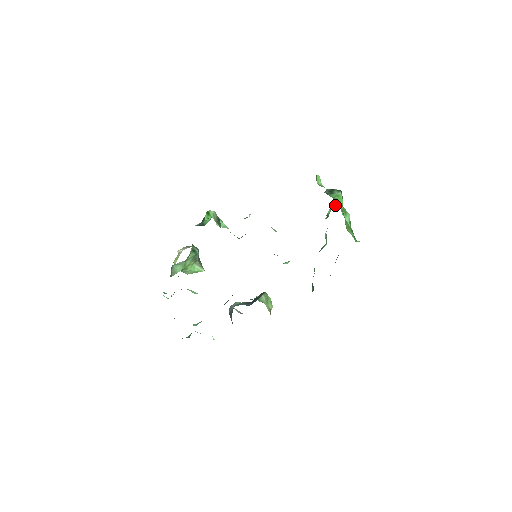
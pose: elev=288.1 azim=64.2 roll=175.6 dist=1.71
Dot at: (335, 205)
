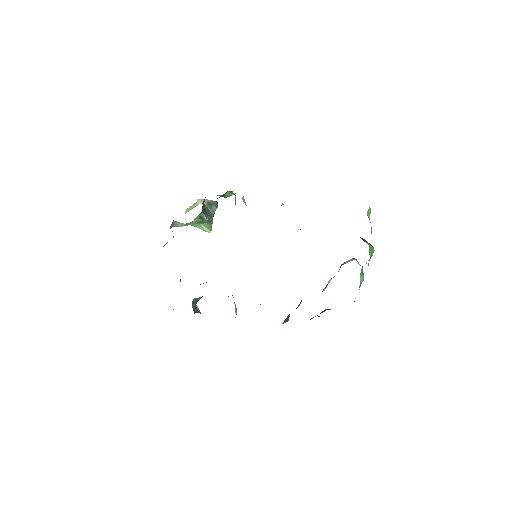
Dot at: (356, 260)
